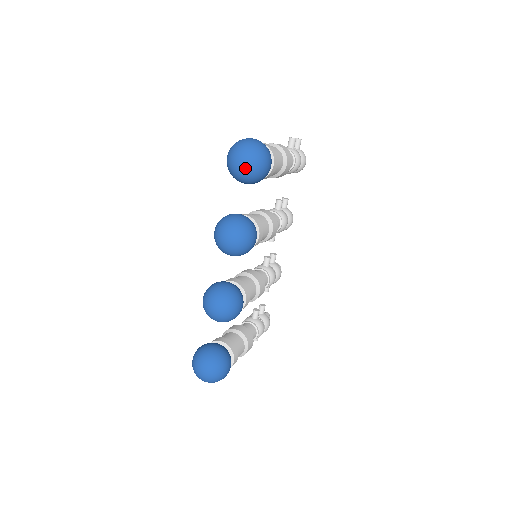
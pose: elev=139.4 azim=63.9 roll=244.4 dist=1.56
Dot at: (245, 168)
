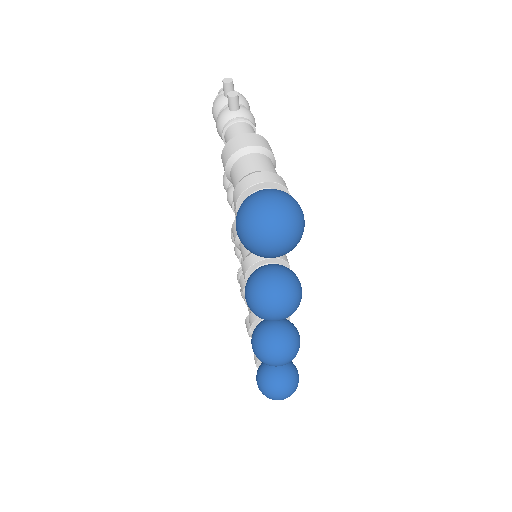
Dot at: (288, 250)
